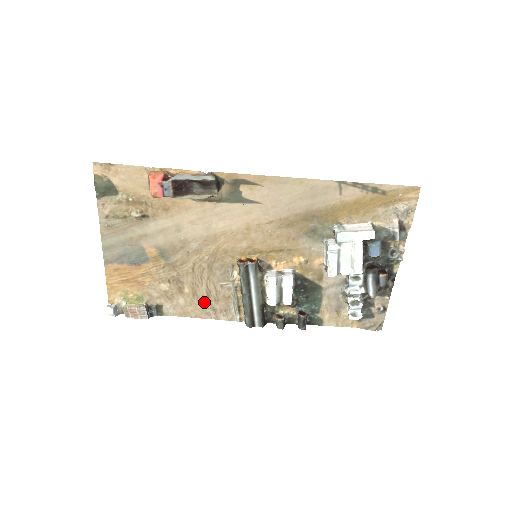
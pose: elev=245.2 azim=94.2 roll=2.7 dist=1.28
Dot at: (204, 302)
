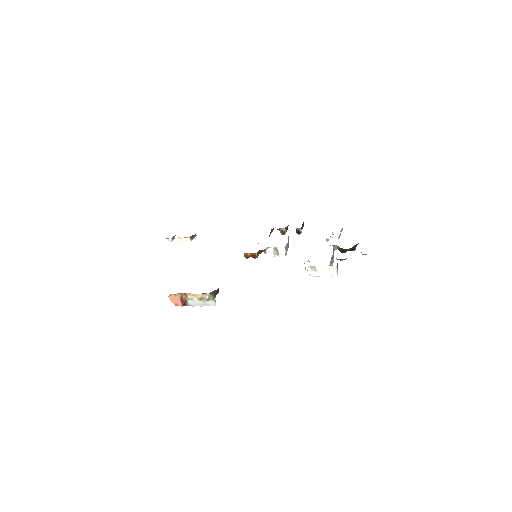
Dot at: occluded
